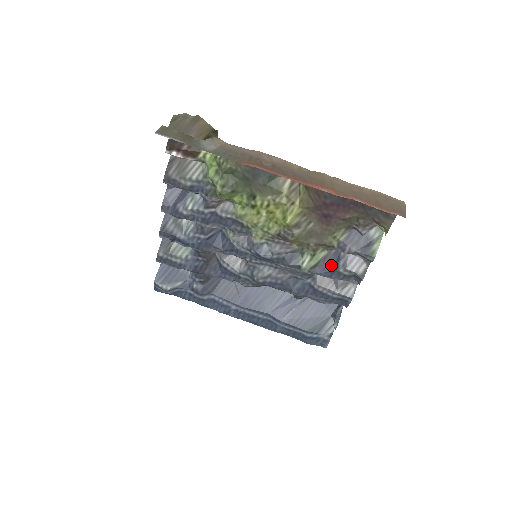
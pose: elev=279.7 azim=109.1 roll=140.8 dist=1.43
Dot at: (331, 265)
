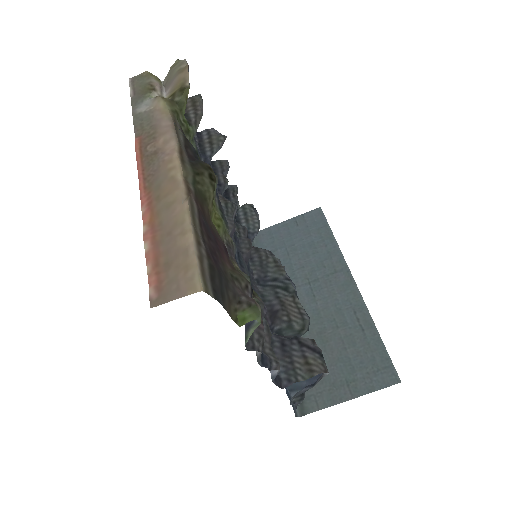
Dot at: occluded
